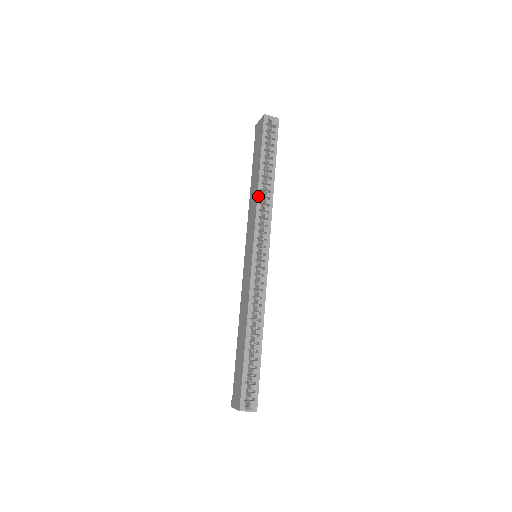
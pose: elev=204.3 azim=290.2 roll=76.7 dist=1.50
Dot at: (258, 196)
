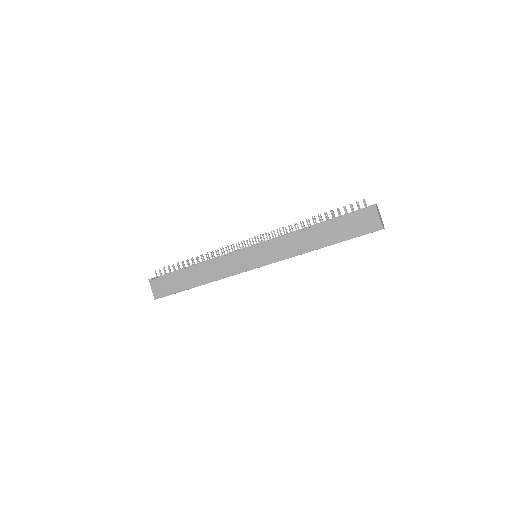
Dot at: occluded
